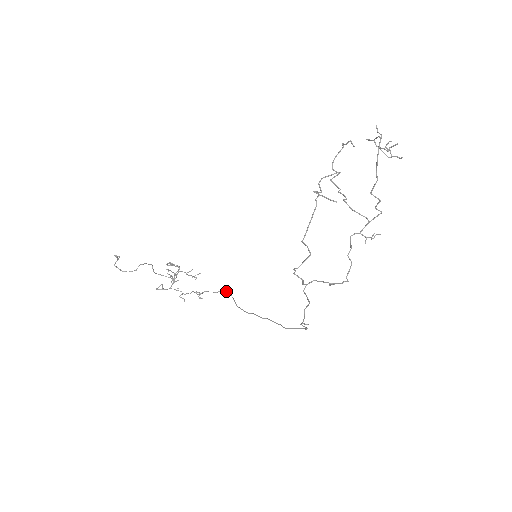
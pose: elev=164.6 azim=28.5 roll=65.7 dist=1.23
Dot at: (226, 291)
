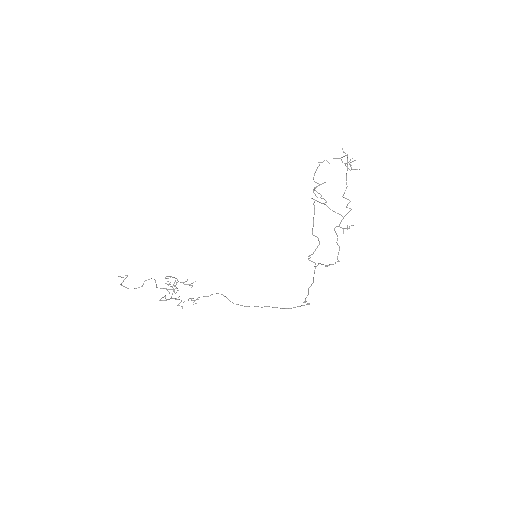
Dot at: occluded
